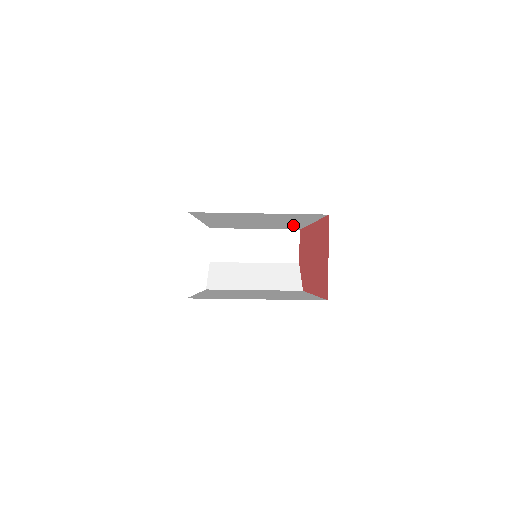
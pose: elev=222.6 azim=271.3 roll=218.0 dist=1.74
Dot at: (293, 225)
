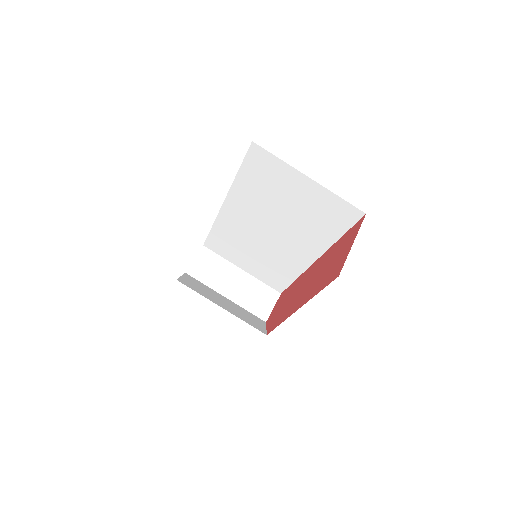
Dot at: (292, 264)
